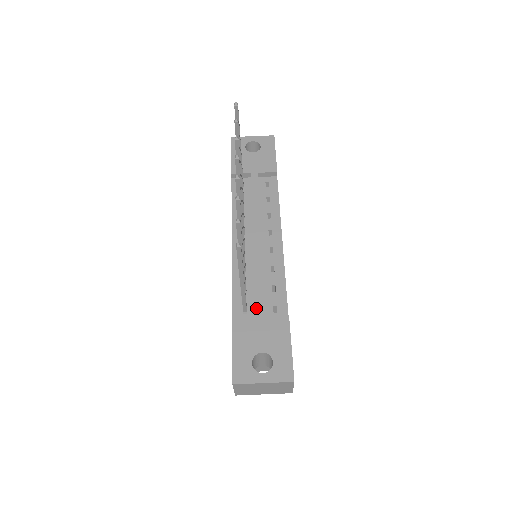
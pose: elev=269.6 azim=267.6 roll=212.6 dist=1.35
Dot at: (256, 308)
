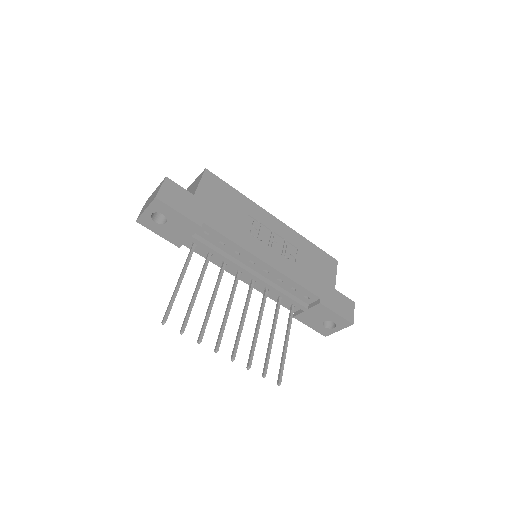
Dot at: occluded
